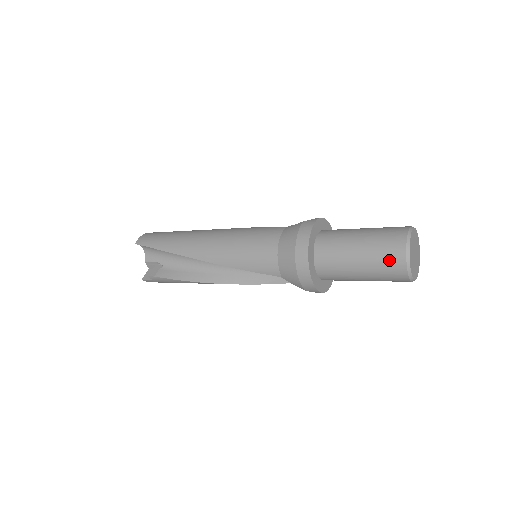
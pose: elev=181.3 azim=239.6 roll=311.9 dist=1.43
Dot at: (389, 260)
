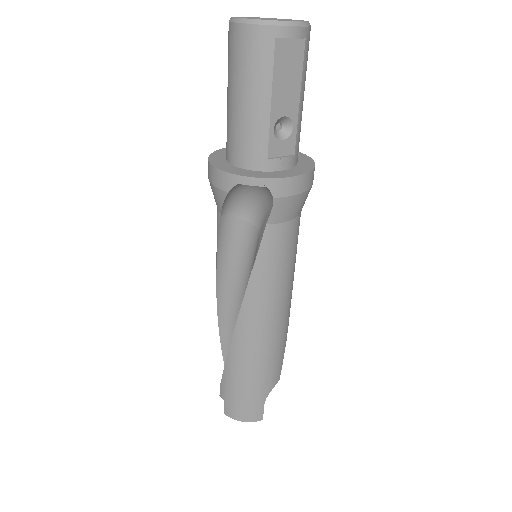
Dot at: (228, 47)
